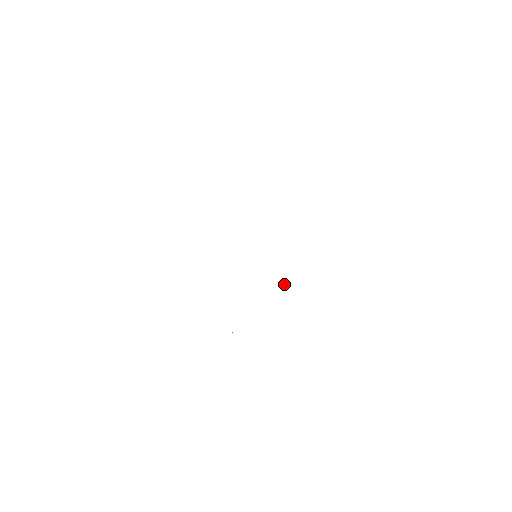
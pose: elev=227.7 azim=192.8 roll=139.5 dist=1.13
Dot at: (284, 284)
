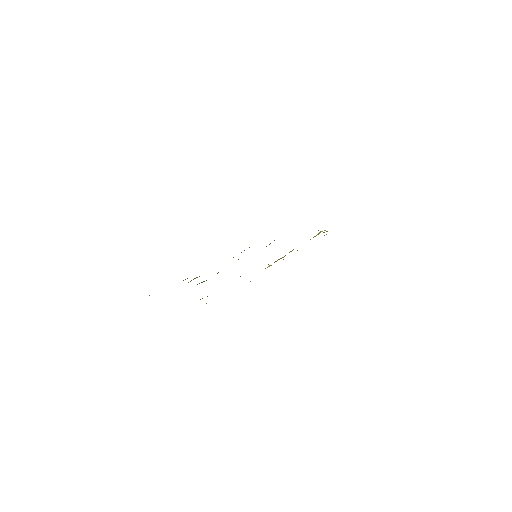
Dot at: (319, 232)
